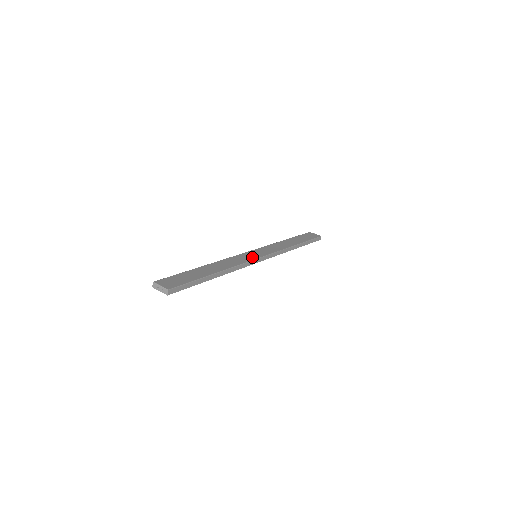
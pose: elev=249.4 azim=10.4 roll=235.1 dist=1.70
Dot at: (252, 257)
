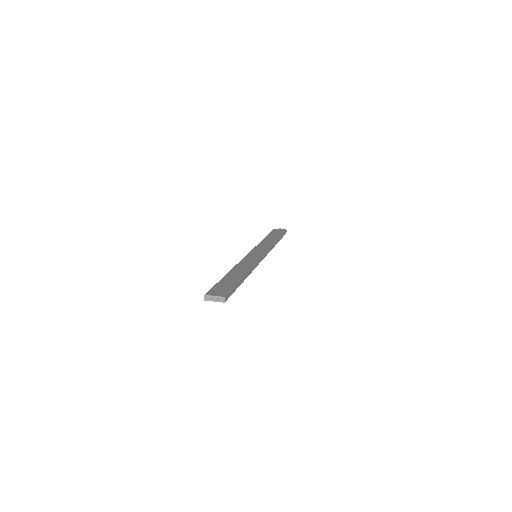
Dot at: (256, 257)
